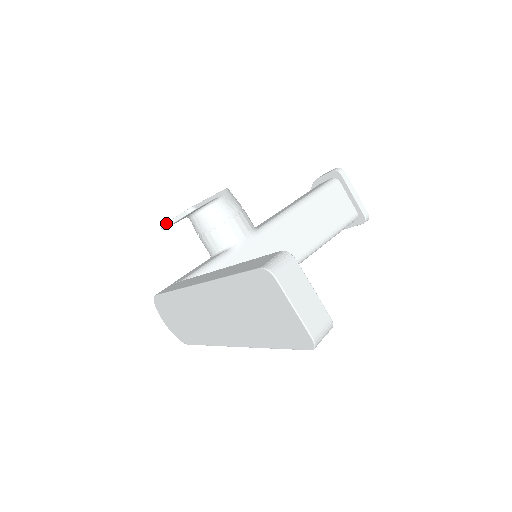
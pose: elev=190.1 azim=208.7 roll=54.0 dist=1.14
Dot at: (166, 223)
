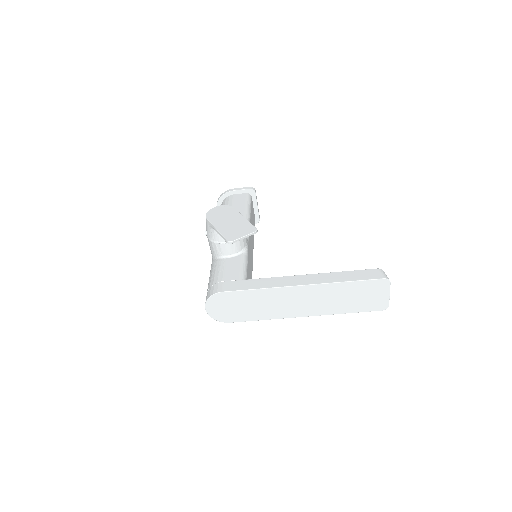
Dot at: (237, 239)
